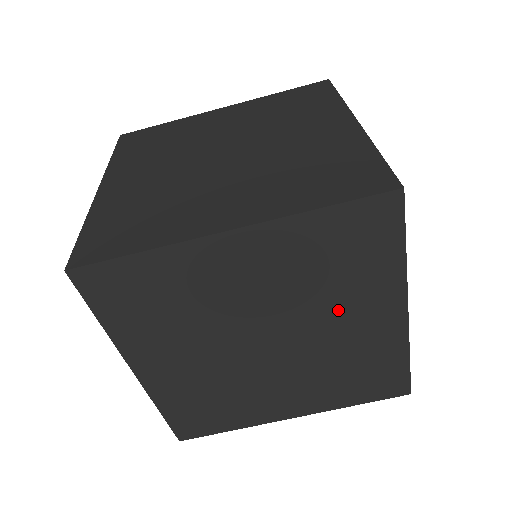
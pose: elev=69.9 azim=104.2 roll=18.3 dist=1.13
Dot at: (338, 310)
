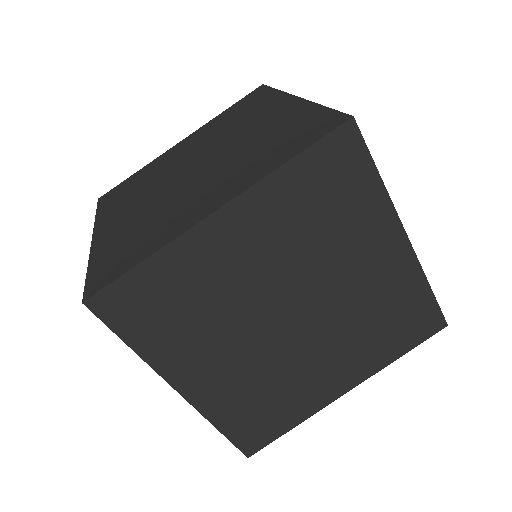
Dot at: (344, 258)
